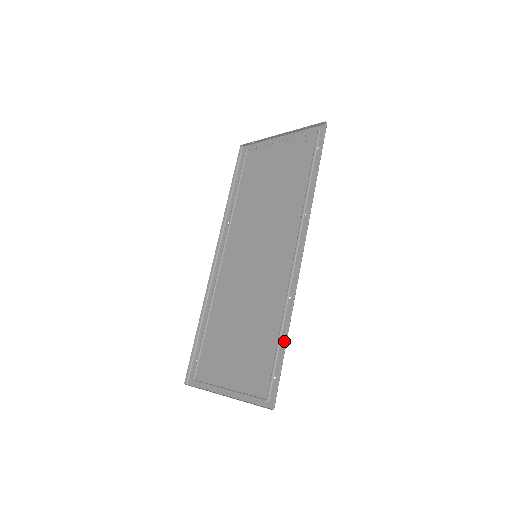
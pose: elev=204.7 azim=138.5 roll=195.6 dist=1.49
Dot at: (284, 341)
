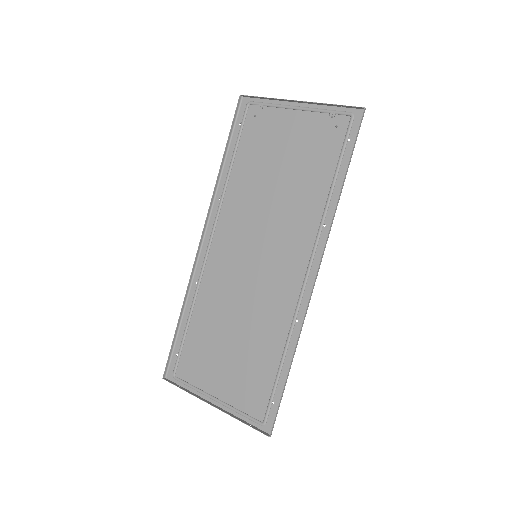
Dot at: (288, 370)
